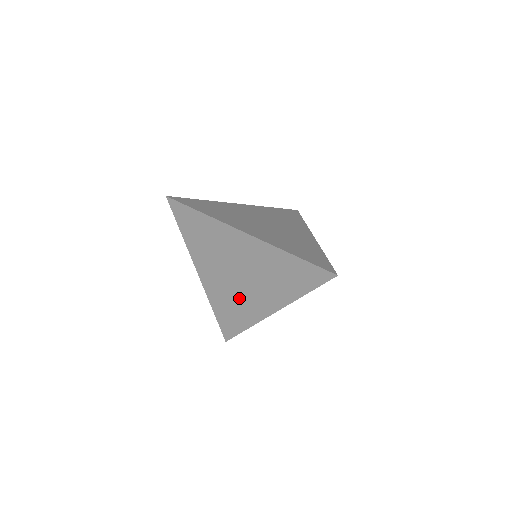
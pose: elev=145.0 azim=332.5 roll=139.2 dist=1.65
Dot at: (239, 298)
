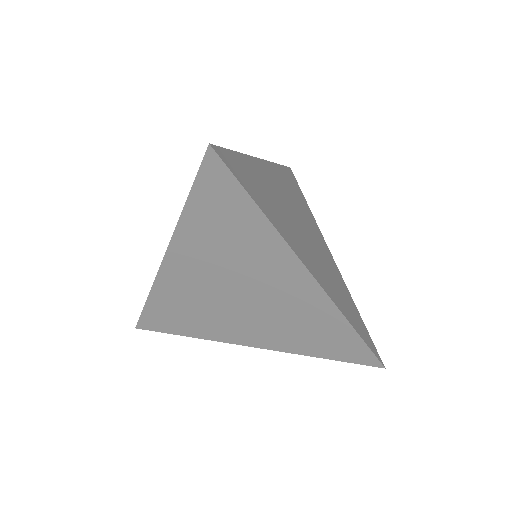
Dot at: (211, 312)
